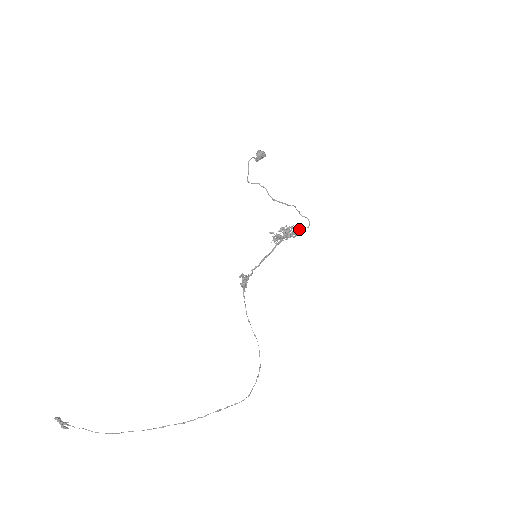
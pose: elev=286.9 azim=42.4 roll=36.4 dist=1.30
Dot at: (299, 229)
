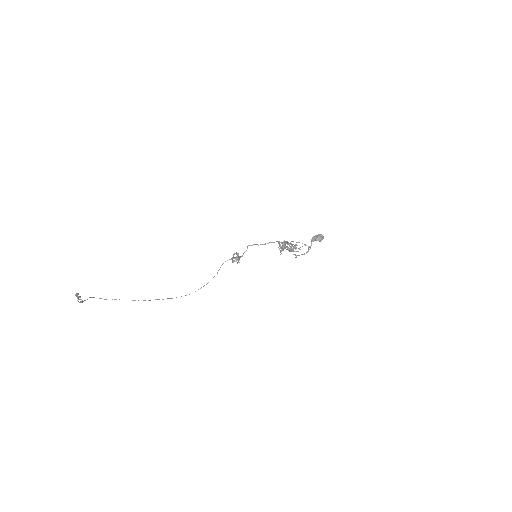
Dot at: (299, 249)
